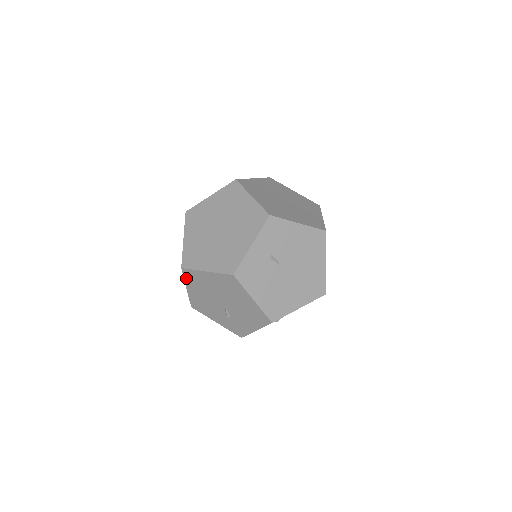
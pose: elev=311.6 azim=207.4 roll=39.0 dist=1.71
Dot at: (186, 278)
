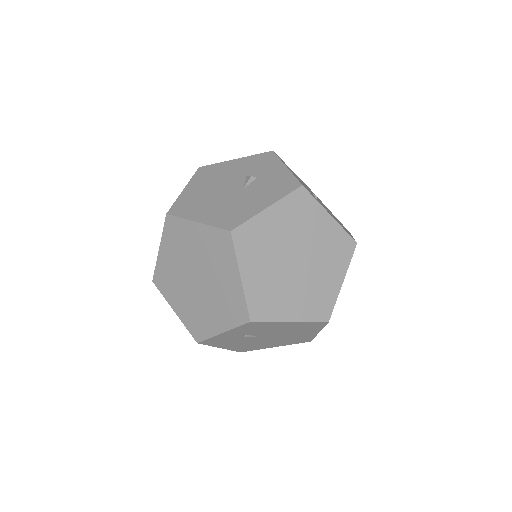
Dot at: occluded
